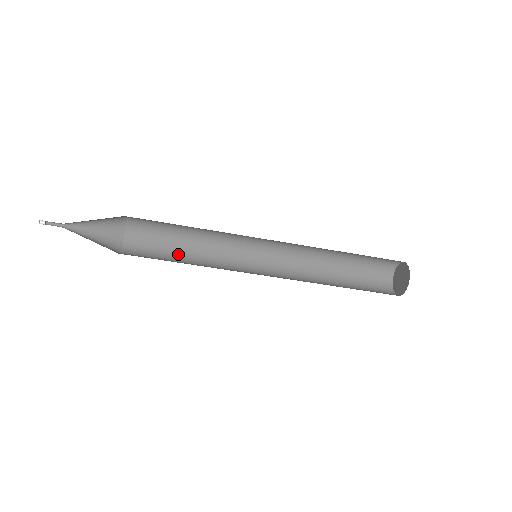
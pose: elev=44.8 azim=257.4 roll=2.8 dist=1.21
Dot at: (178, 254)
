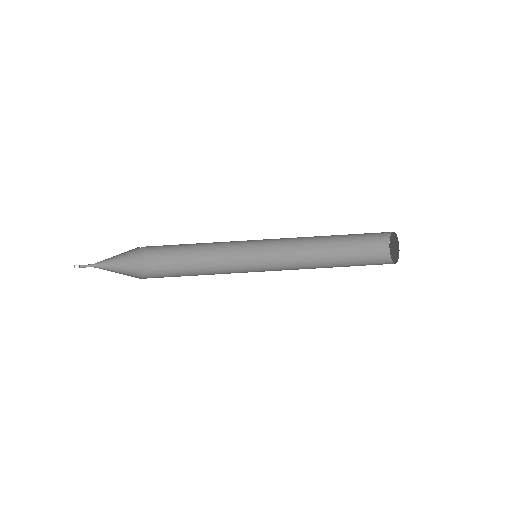
Dot at: occluded
